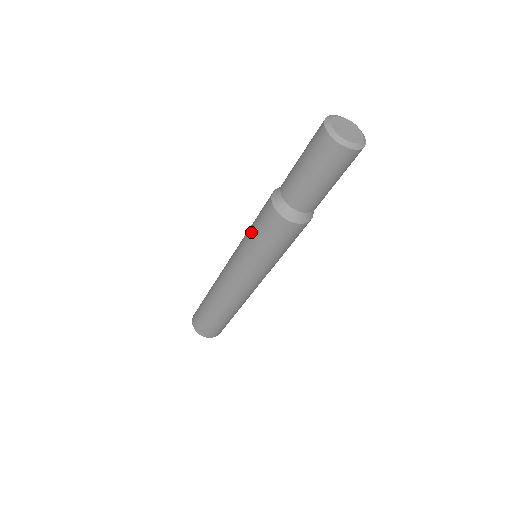
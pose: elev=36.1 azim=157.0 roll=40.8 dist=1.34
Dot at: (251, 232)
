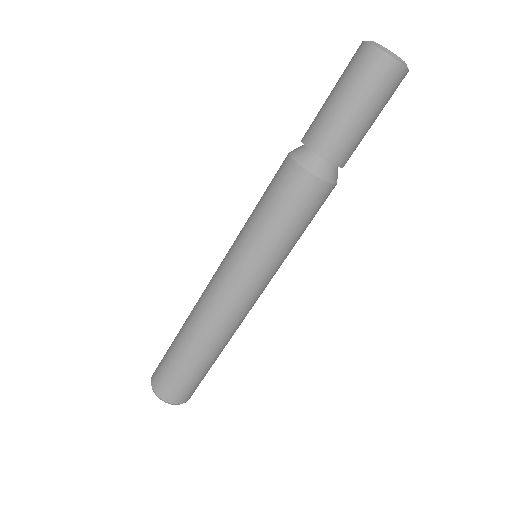
Dot at: occluded
